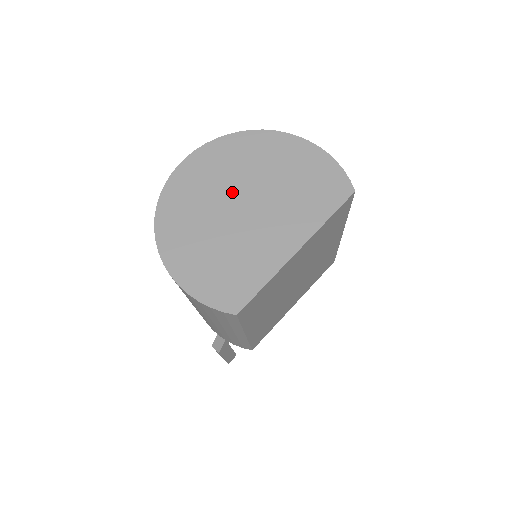
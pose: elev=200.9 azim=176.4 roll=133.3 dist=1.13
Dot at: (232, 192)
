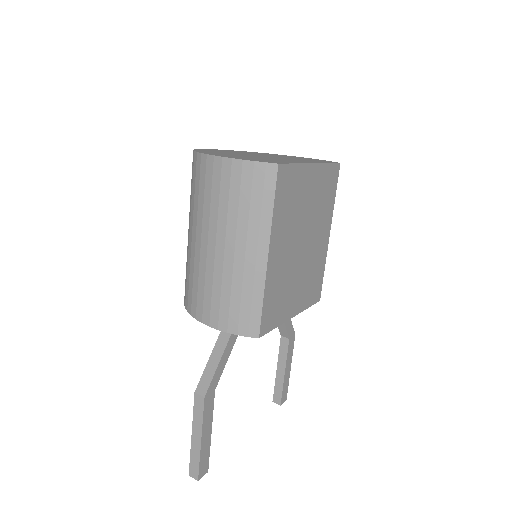
Dot at: (252, 154)
